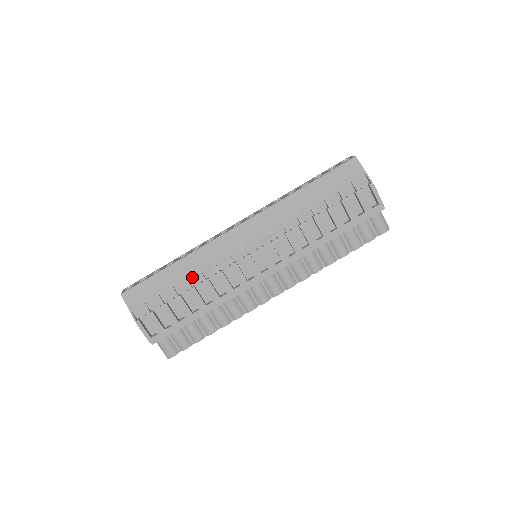
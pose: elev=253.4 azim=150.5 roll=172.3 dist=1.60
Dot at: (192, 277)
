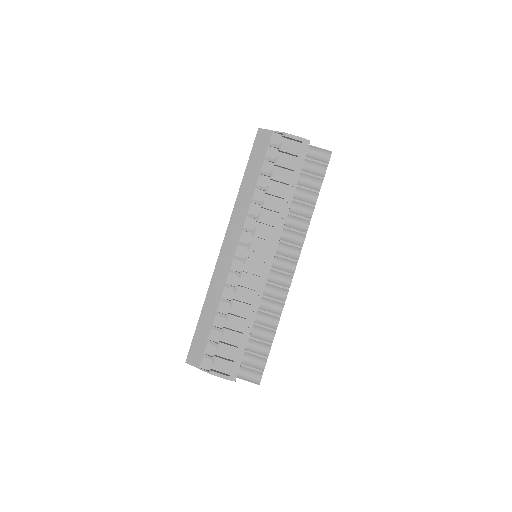
Dot at: (221, 308)
